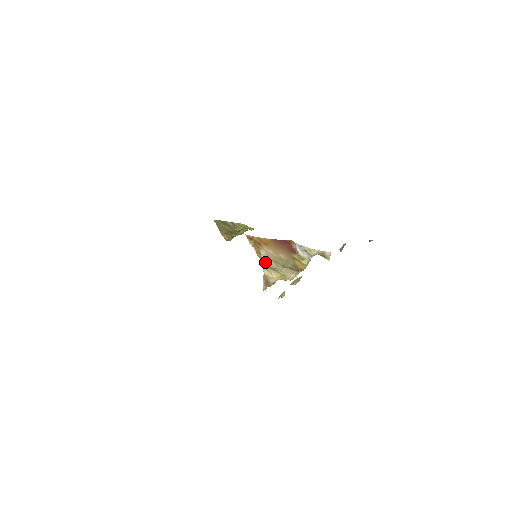
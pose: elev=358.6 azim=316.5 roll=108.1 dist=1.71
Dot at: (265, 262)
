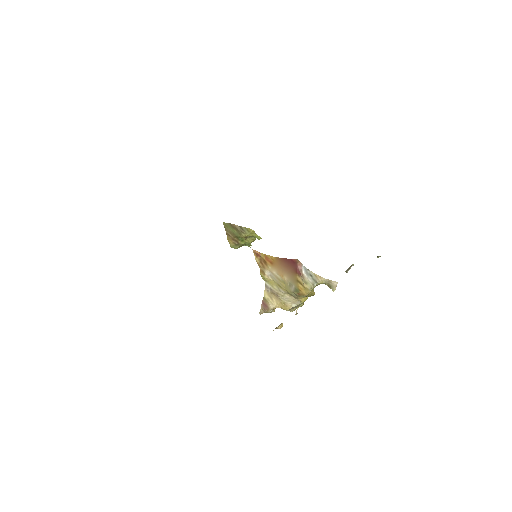
Dot at: (268, 285)
